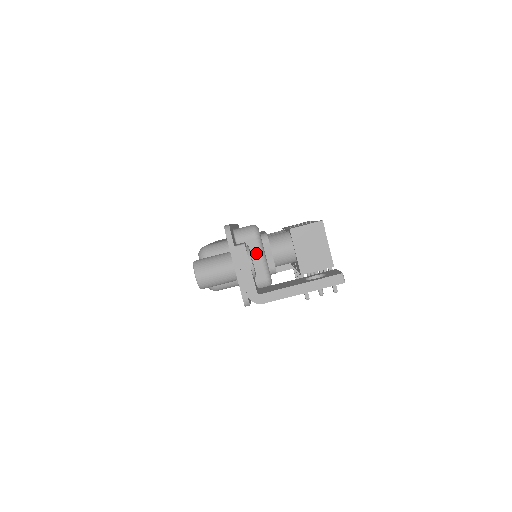
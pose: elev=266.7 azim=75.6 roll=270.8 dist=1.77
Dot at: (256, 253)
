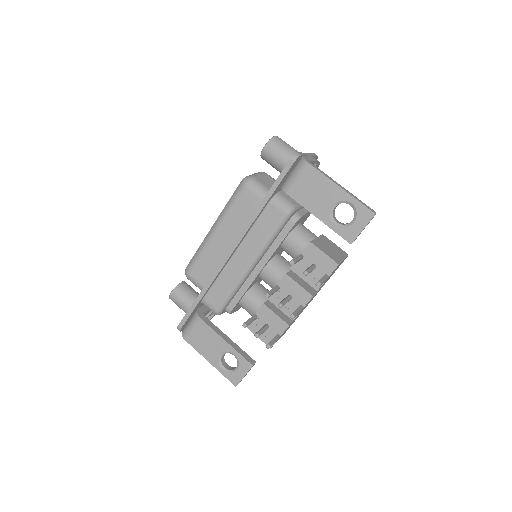
Dot at: occluded
